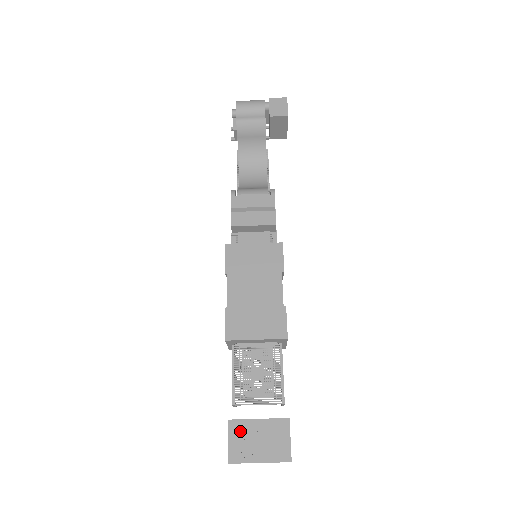
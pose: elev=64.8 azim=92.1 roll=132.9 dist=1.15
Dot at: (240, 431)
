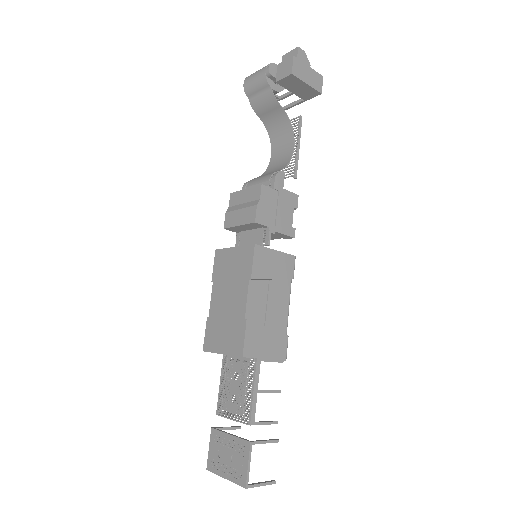
Dot at: (216, 442)
